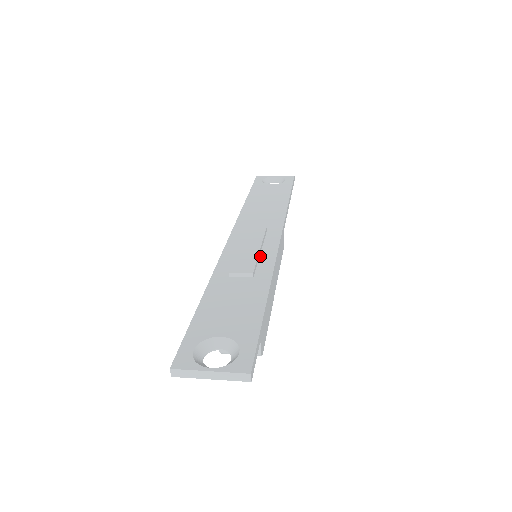
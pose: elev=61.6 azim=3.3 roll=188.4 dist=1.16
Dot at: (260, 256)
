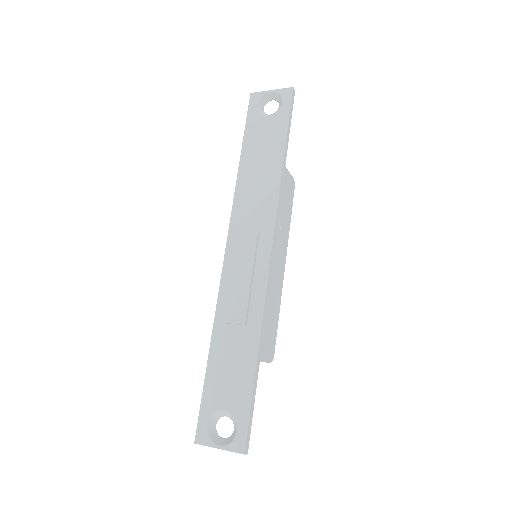
Dot at: (252, 288)
